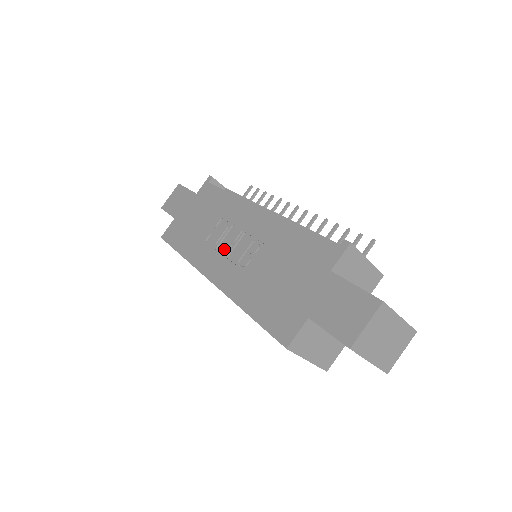
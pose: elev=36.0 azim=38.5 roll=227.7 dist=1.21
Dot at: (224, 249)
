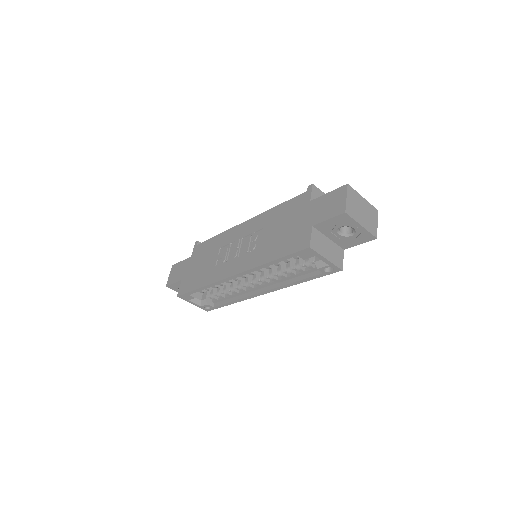
Dot at: (233, 256)
